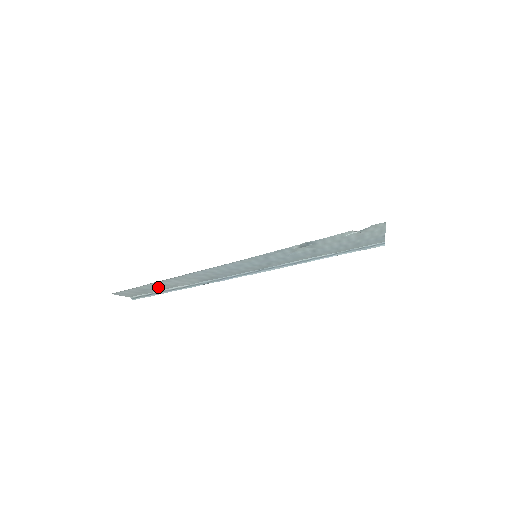
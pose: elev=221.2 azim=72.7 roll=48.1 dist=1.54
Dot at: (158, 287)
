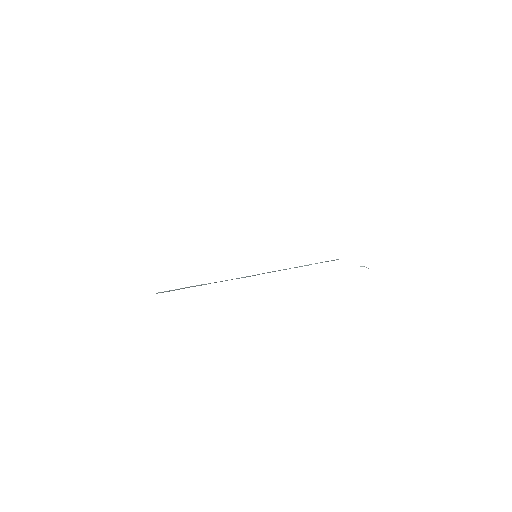
Dot at: occluded
